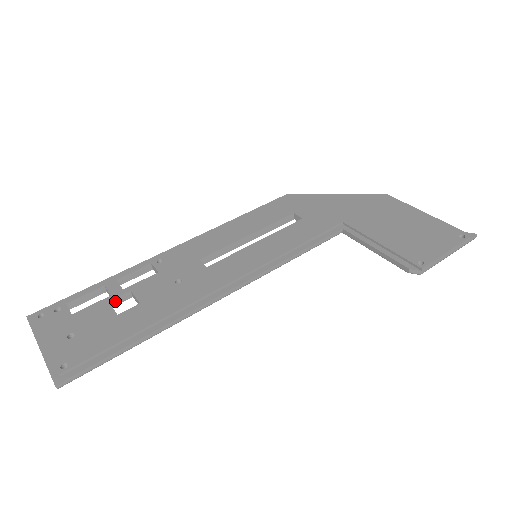
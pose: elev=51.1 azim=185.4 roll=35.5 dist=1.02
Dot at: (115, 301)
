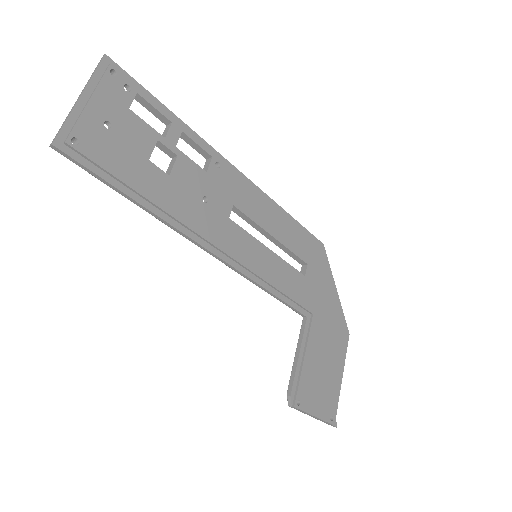
Dot at: (161, 145)
